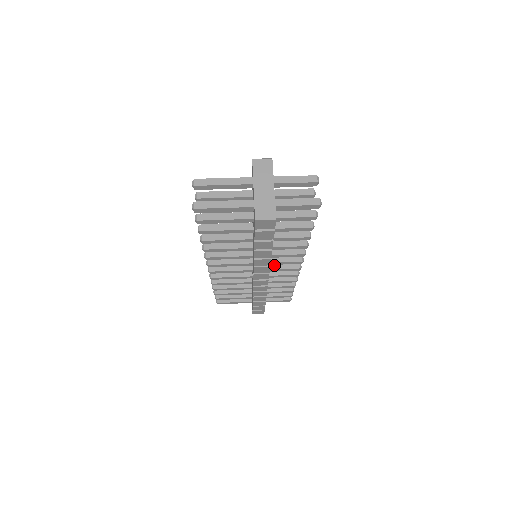
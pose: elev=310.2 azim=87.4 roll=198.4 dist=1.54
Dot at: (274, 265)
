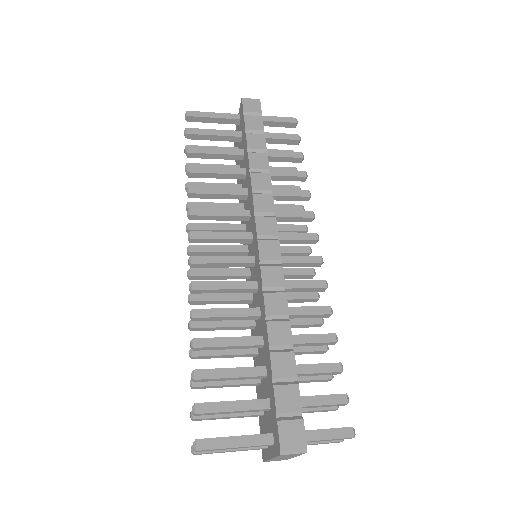
Dot at: (284, 259)
